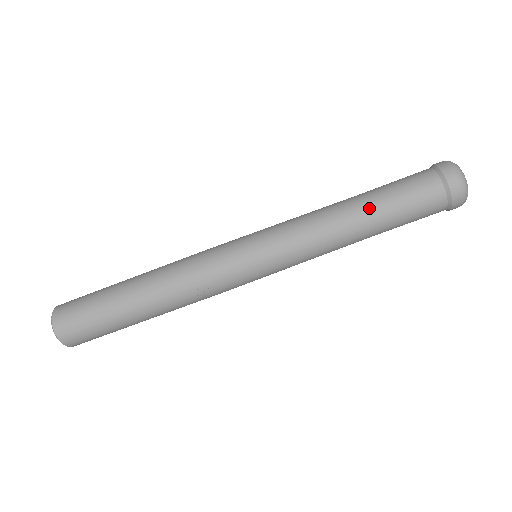
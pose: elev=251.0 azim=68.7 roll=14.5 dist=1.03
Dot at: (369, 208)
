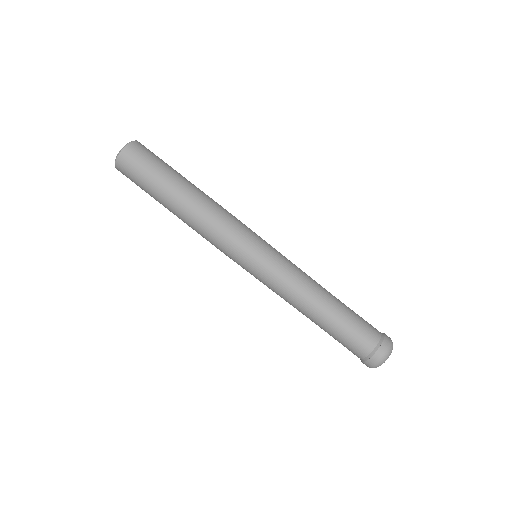
Dot at: (337, 303)
